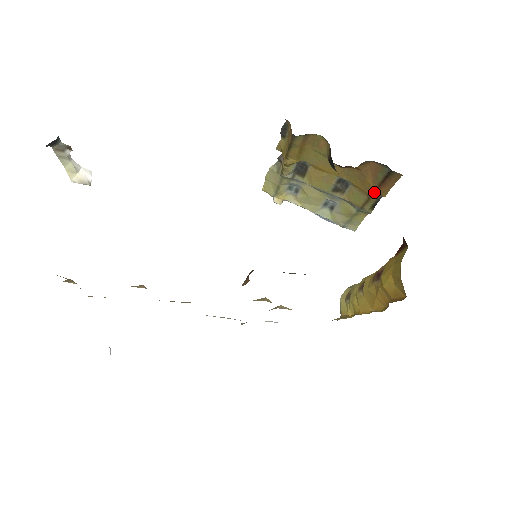
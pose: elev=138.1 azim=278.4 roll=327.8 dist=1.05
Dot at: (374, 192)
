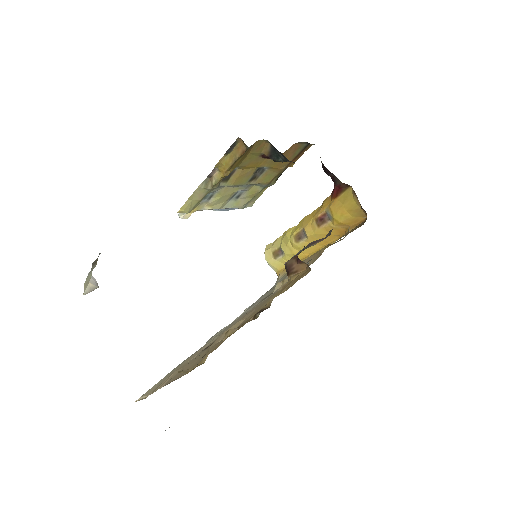
Dot at: (287, 166)
